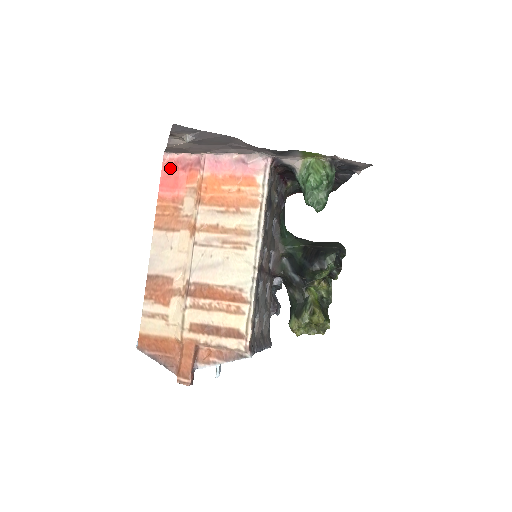
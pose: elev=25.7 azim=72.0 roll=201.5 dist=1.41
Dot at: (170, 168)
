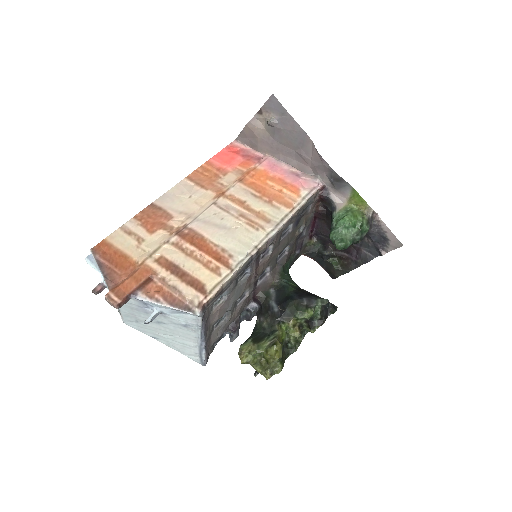
Dot at: (232, 151)
